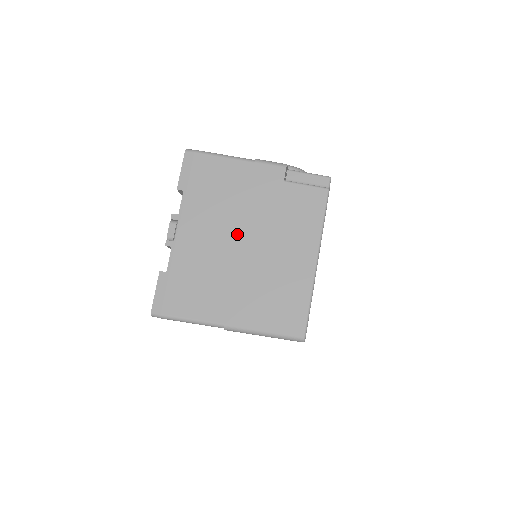
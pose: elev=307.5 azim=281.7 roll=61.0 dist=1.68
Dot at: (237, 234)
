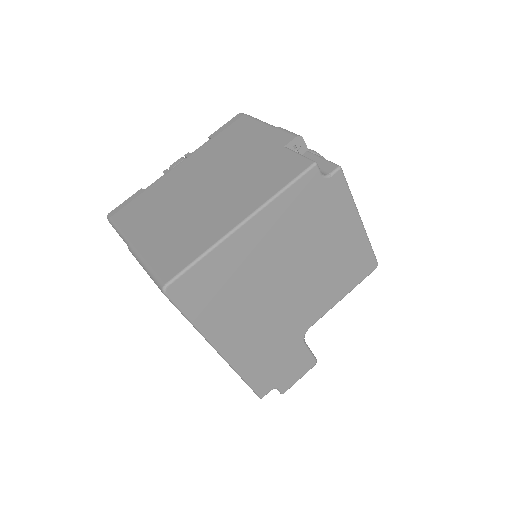
Dot at: (210, 178)
